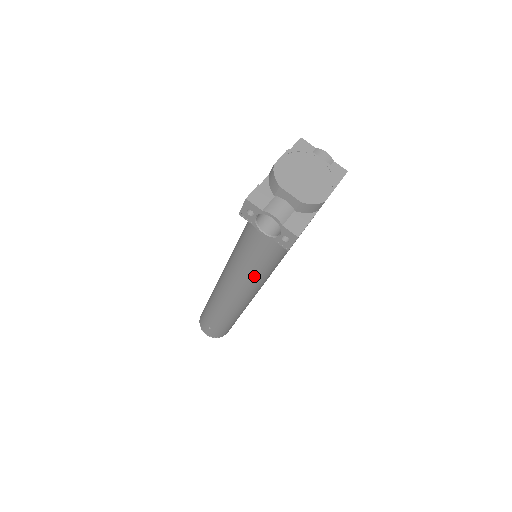
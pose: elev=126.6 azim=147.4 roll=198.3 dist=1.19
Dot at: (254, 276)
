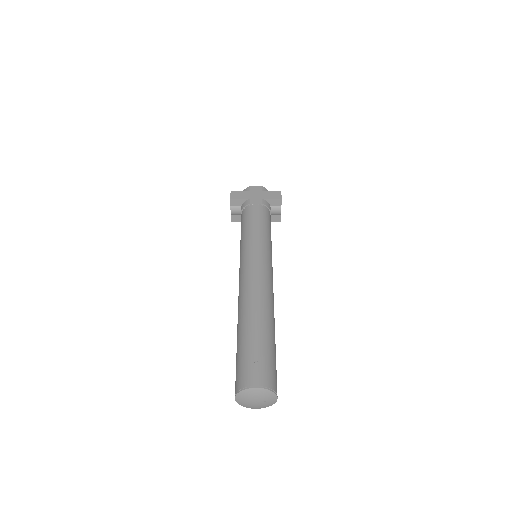
Dot at: (242, 250)
